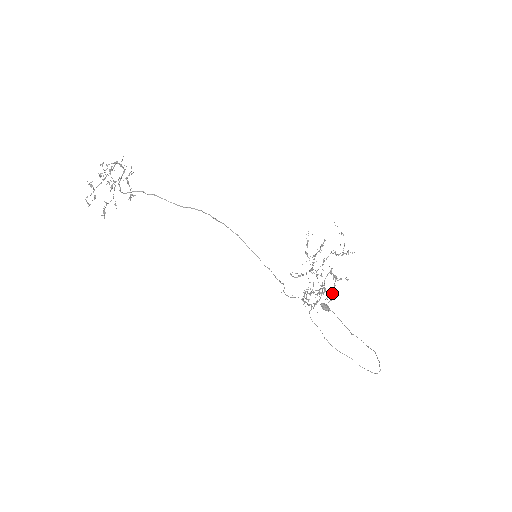
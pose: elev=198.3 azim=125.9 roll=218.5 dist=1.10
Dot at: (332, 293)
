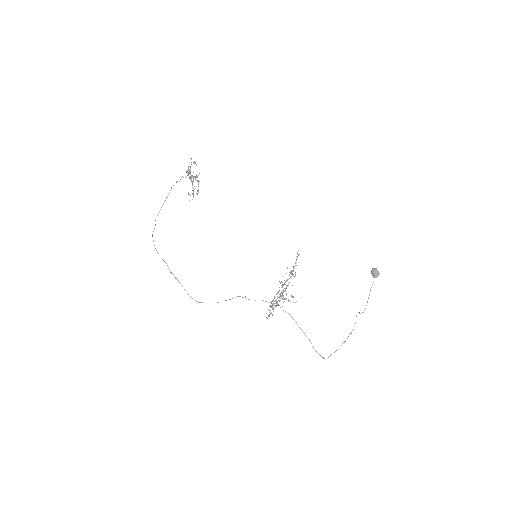
Dot at: (270, 313)
